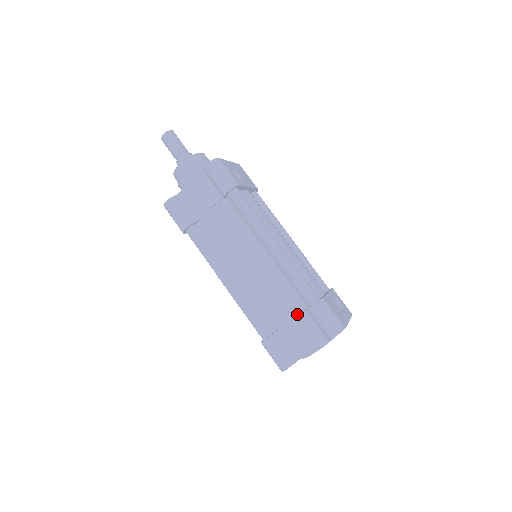
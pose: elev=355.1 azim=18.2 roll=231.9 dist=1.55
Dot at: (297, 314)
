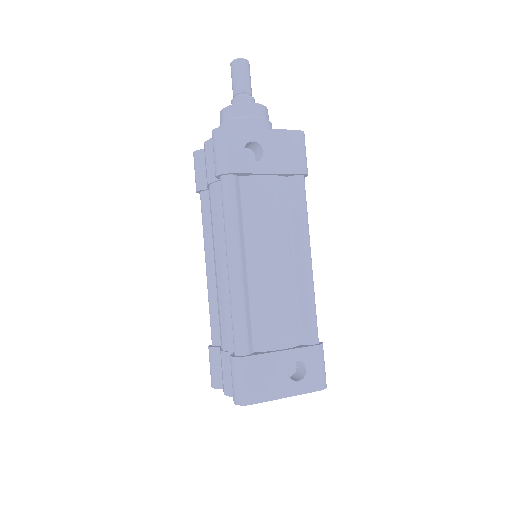
Dot at: (229, 350)
